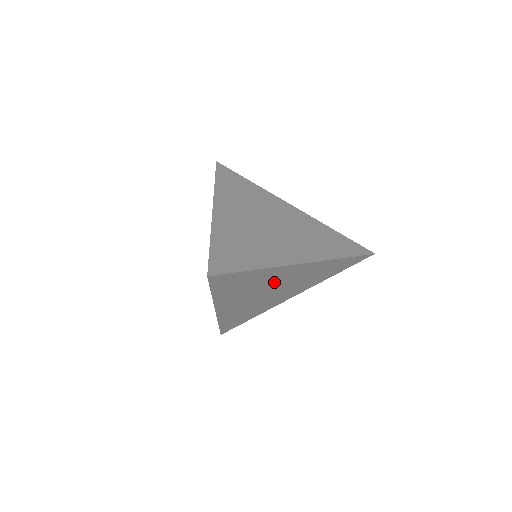
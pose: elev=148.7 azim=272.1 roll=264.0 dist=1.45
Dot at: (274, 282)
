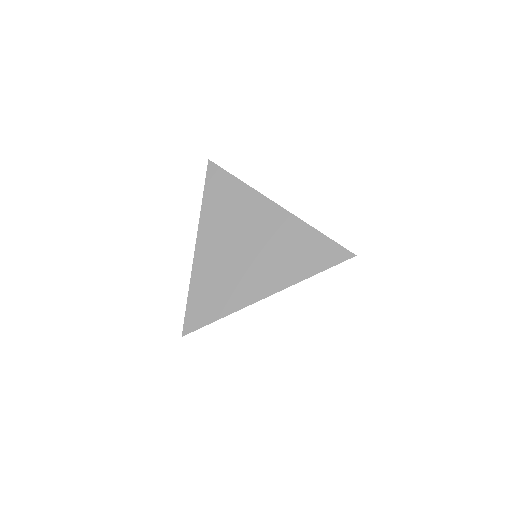
Dot at: (250, 225)
